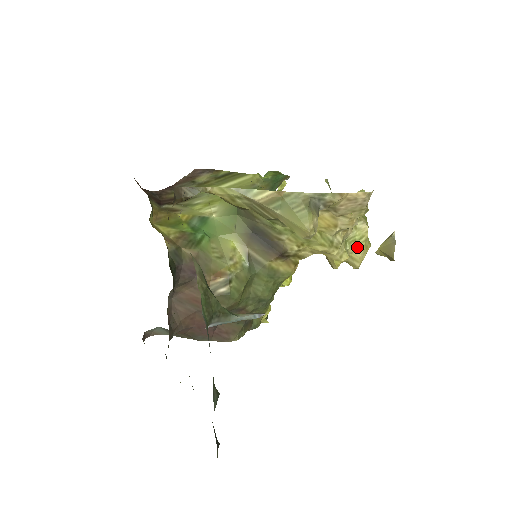
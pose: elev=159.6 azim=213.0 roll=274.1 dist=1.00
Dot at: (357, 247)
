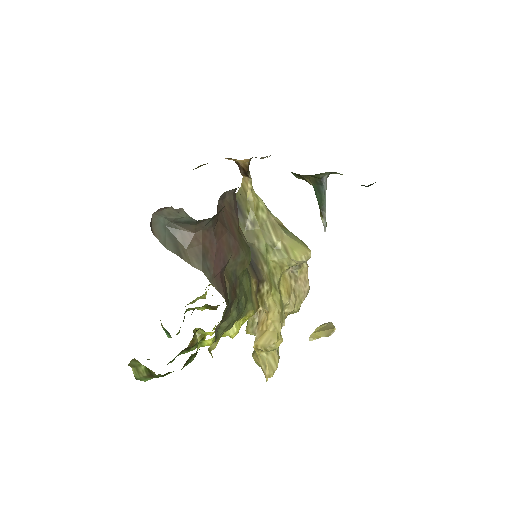
Dot at: (277, 350)
